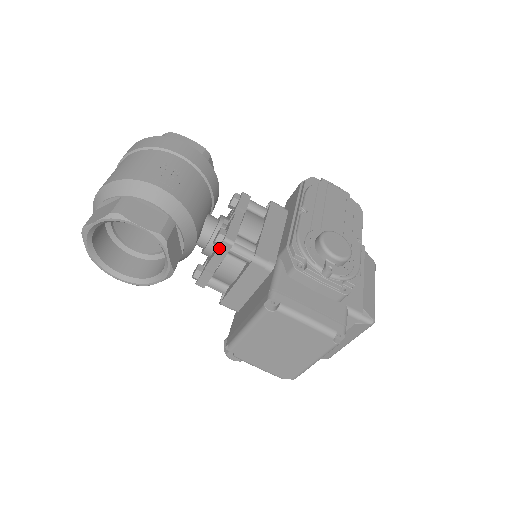
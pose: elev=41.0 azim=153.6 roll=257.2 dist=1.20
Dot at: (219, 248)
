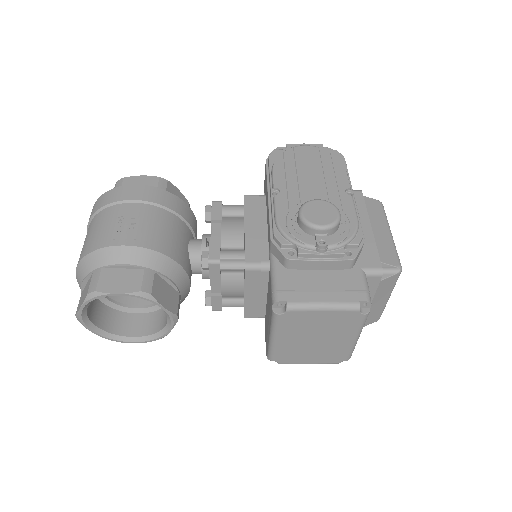
Dot at: (209, 272)
